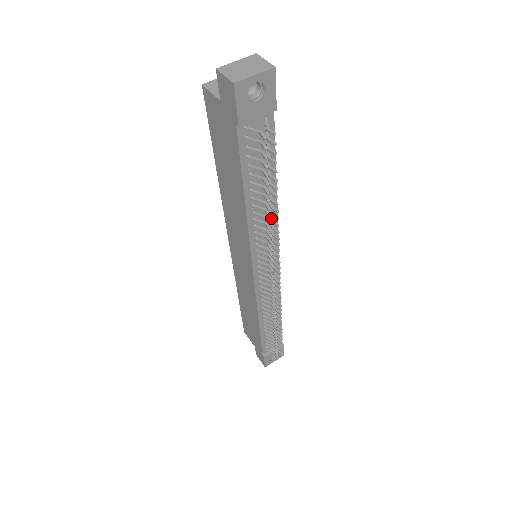
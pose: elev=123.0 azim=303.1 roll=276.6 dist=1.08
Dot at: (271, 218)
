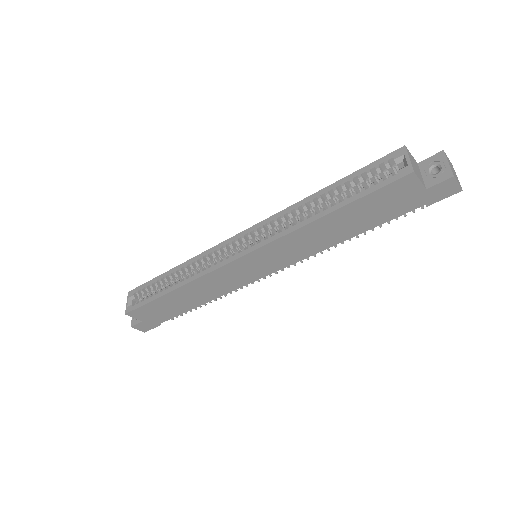
Dot at: occluded
